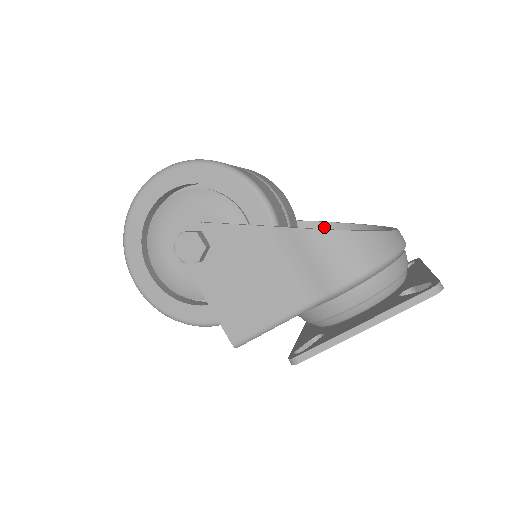
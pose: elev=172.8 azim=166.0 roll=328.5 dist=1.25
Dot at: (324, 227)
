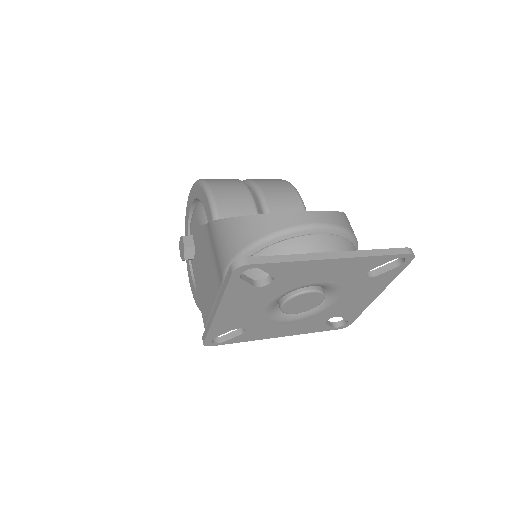
Dot at: occluded
